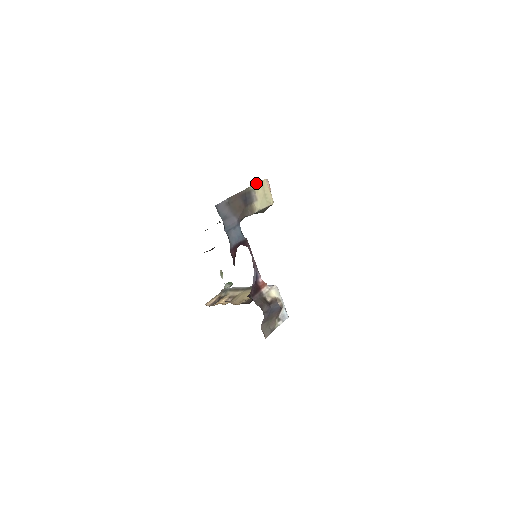
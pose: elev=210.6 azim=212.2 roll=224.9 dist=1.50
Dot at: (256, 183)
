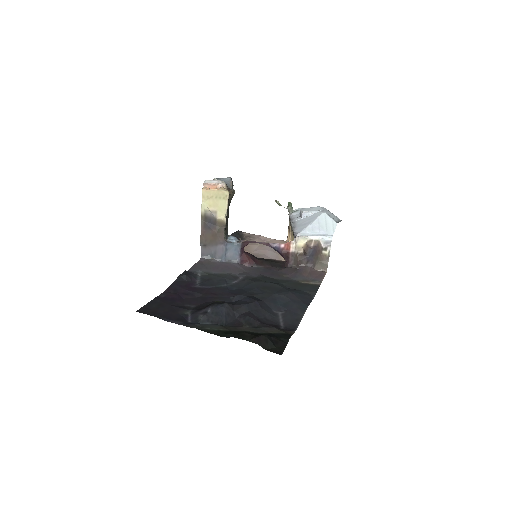
Dot at: occluded
